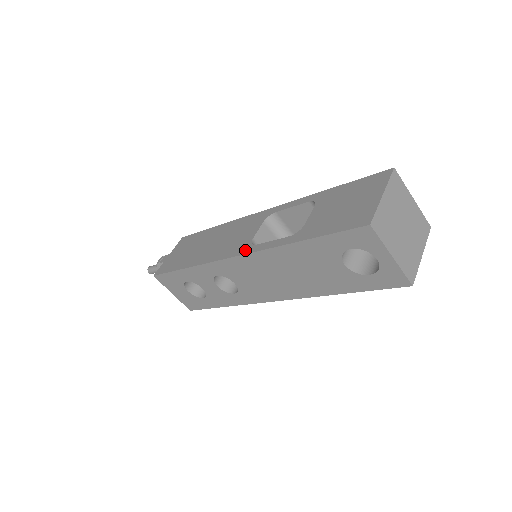
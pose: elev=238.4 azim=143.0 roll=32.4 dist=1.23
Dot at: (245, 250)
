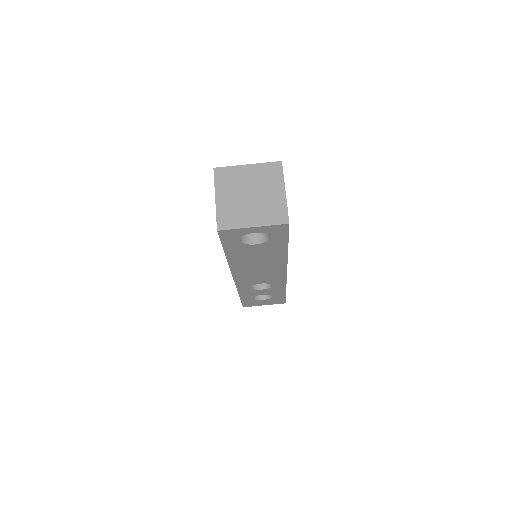
Dot at: occluded
